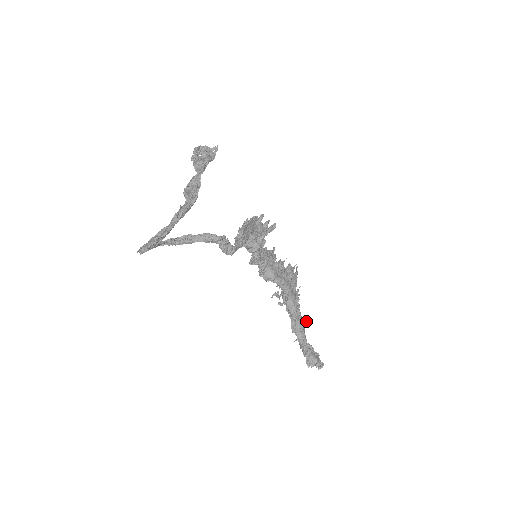
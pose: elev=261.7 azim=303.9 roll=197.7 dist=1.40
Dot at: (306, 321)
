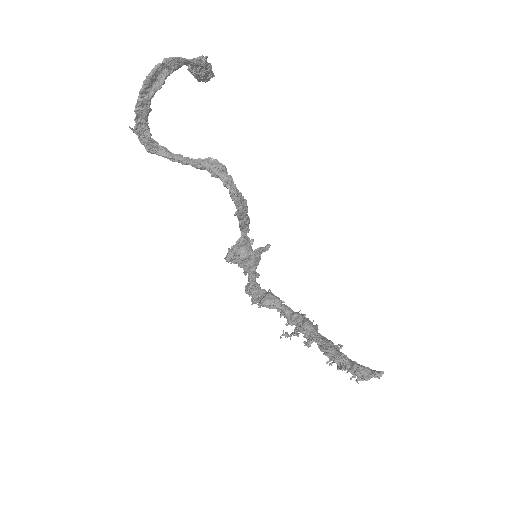
Dot at: (336, 345)
